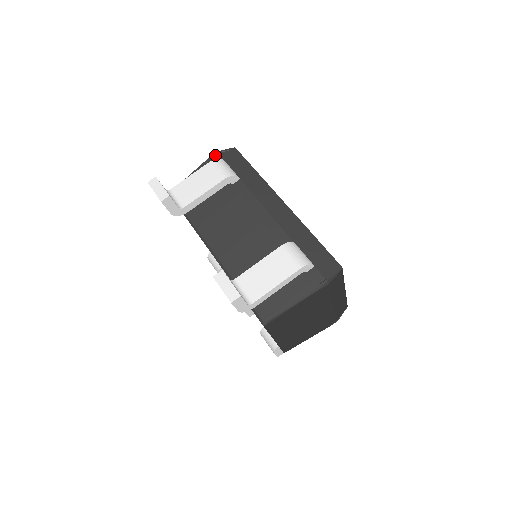
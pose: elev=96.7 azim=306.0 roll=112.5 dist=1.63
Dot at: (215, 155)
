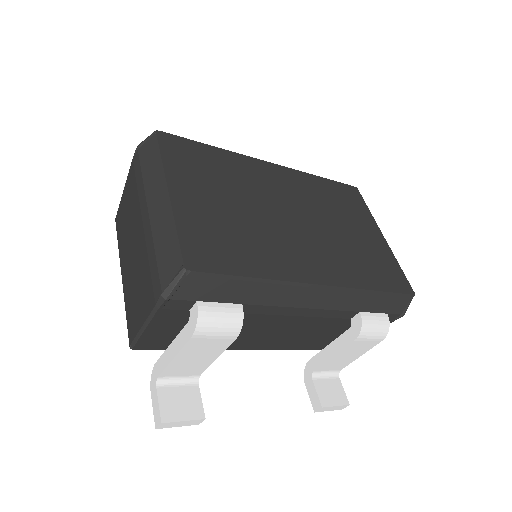
Dot at: (167, 304)
